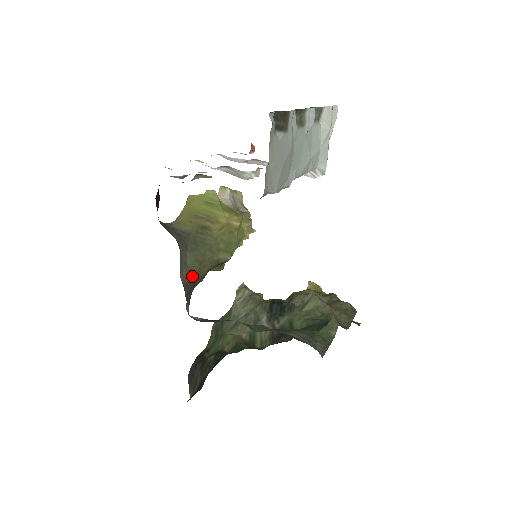
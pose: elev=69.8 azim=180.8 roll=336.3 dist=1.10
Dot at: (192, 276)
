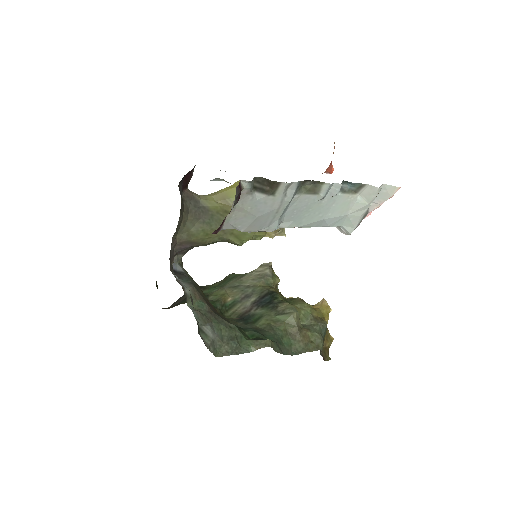
Dot at: (192, 240)
